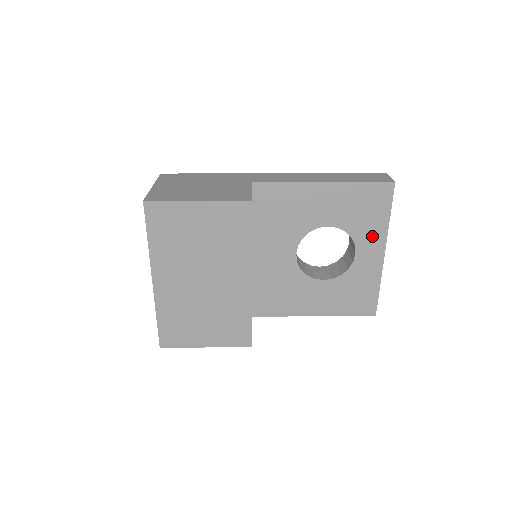
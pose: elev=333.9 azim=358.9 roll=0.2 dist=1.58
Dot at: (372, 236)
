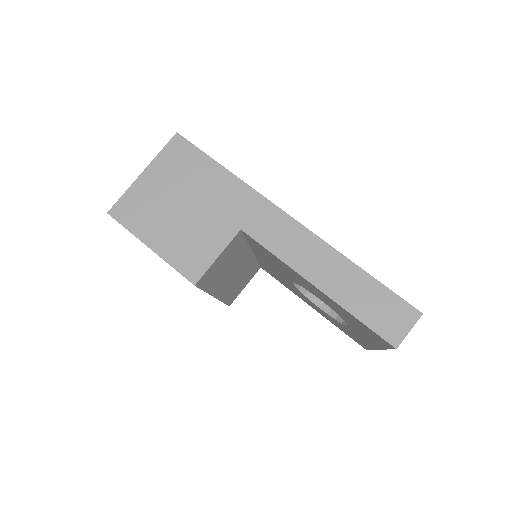
Dot at: (366, 337)
